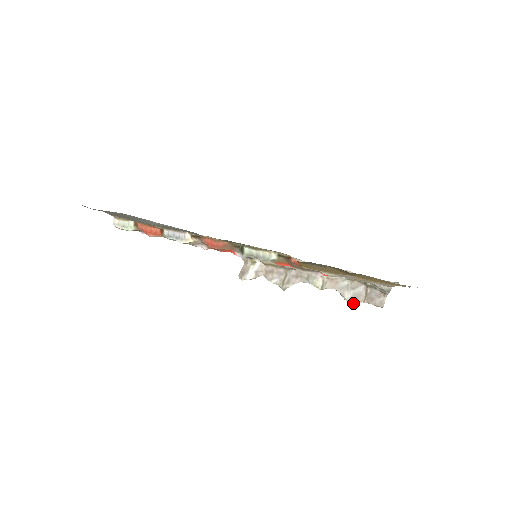
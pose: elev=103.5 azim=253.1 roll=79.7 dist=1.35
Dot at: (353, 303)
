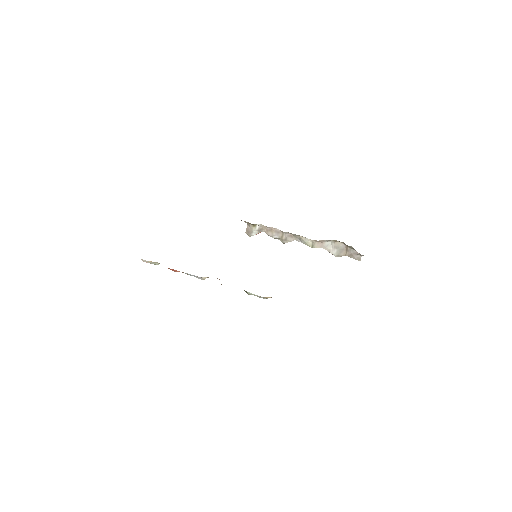
Dot at: occluded
